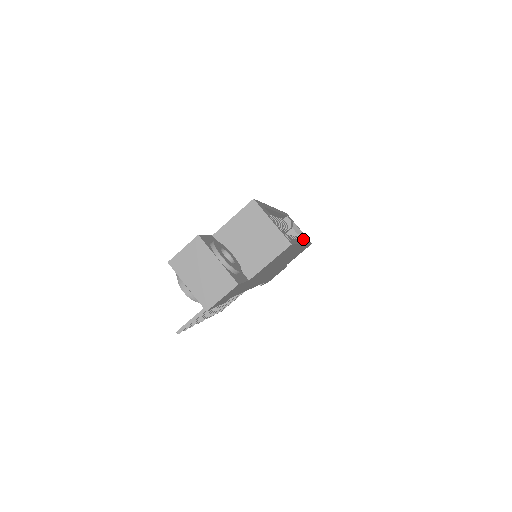
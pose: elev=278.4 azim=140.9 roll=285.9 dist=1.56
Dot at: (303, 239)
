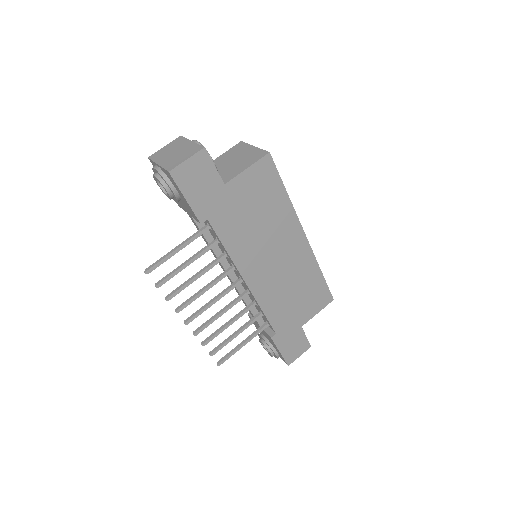
Dot at: occluded
